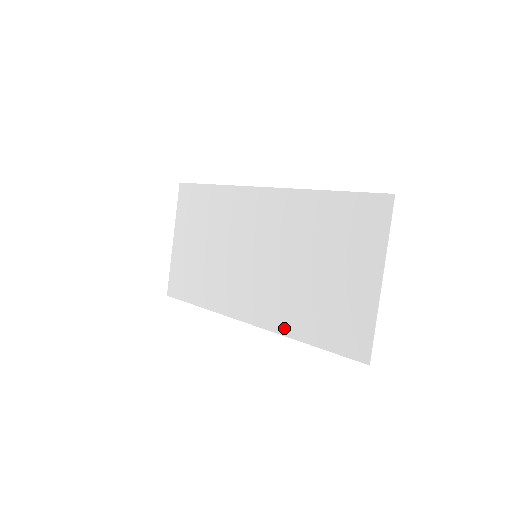
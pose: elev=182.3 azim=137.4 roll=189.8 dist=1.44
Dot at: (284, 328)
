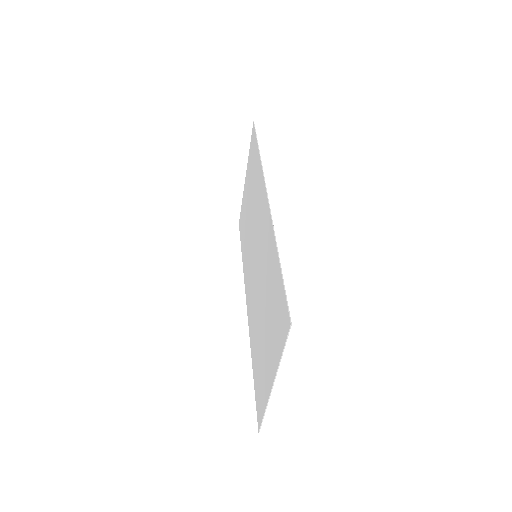
Dot at: (251, 337)
